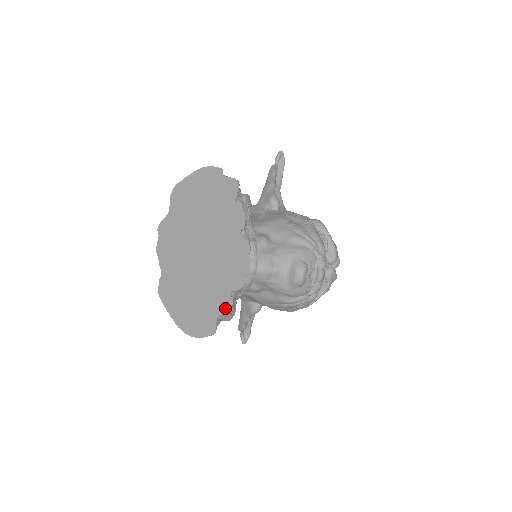
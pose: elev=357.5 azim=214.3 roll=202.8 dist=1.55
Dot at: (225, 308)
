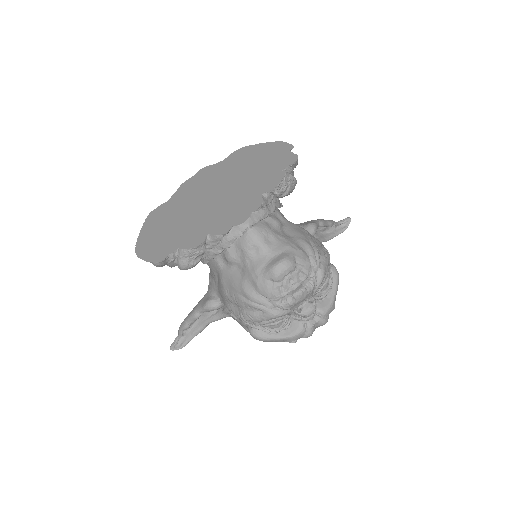
Dot at: (190, 245)
